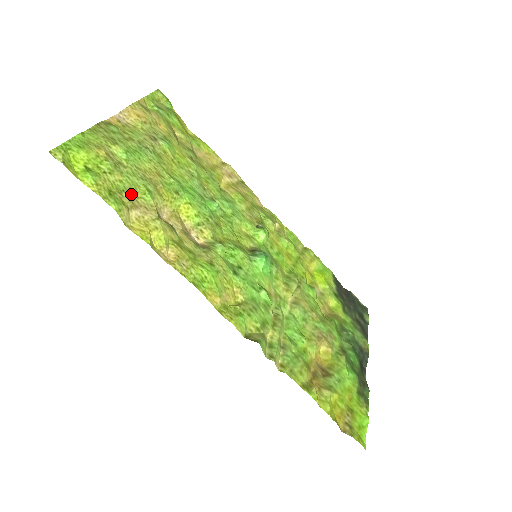
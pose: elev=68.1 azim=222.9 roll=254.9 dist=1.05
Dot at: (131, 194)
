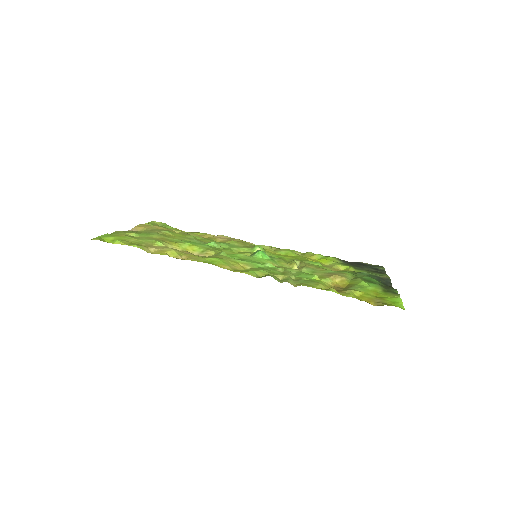
Dot at: (147, 244)
